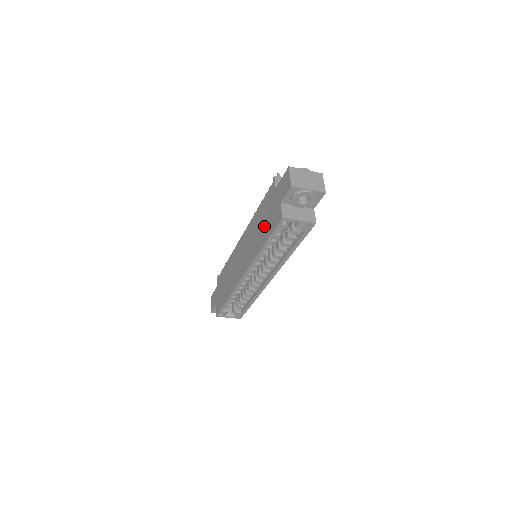
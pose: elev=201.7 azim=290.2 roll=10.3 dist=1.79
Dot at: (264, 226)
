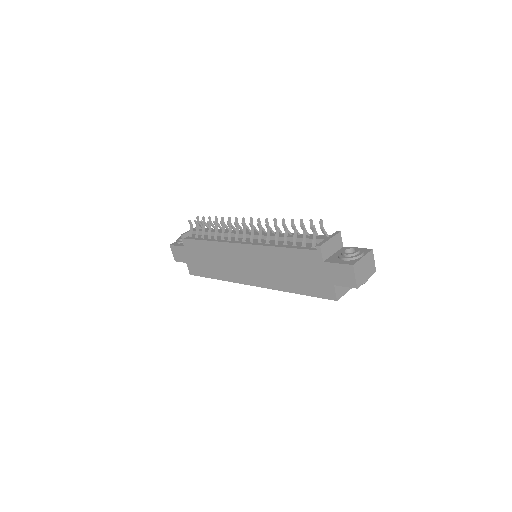
Dot at: (298, 278)
